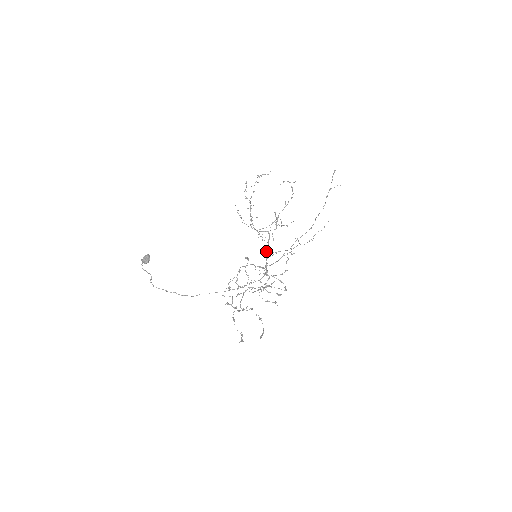
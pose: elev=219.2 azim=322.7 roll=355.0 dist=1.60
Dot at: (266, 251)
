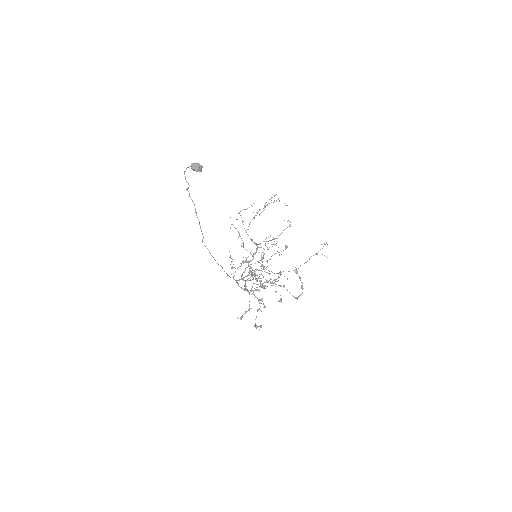
Dot at: (250, 261)
